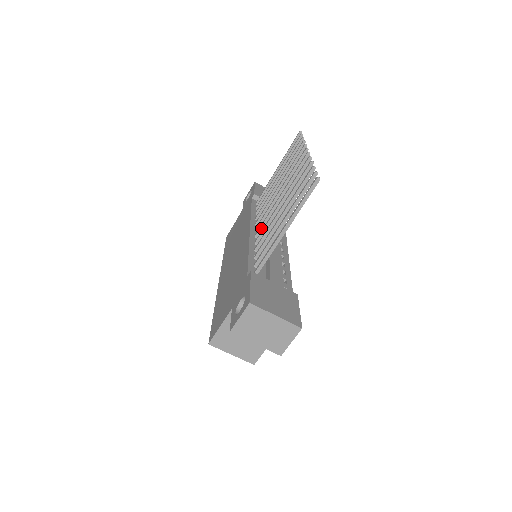
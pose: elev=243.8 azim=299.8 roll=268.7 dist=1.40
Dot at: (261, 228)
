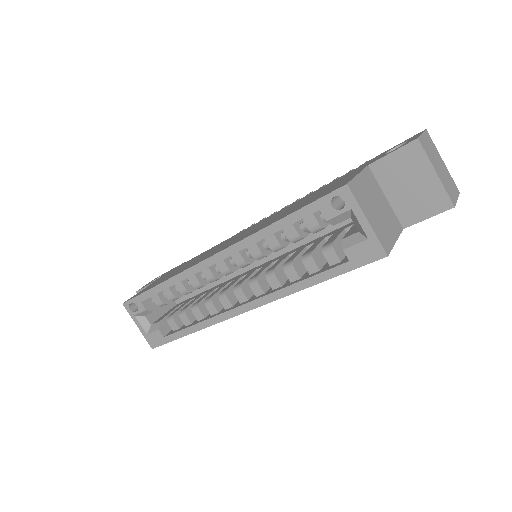
Dot at: occluded
